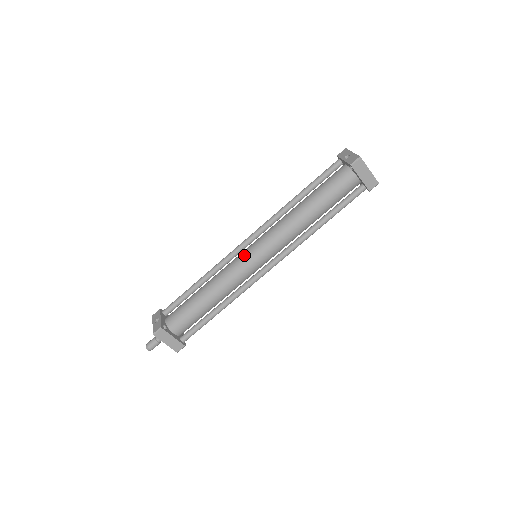
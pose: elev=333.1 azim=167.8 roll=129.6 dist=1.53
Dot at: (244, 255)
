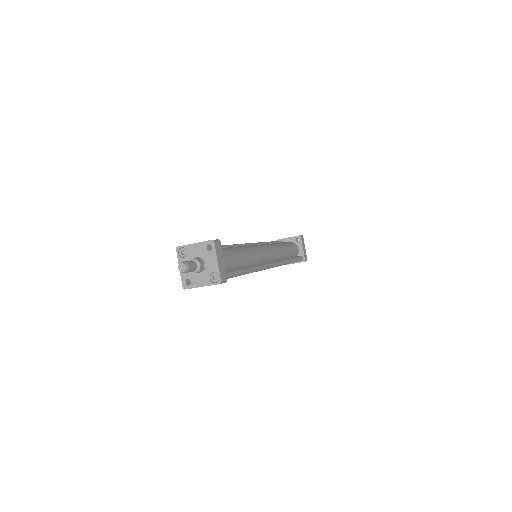
Dot at: (255, 245)
